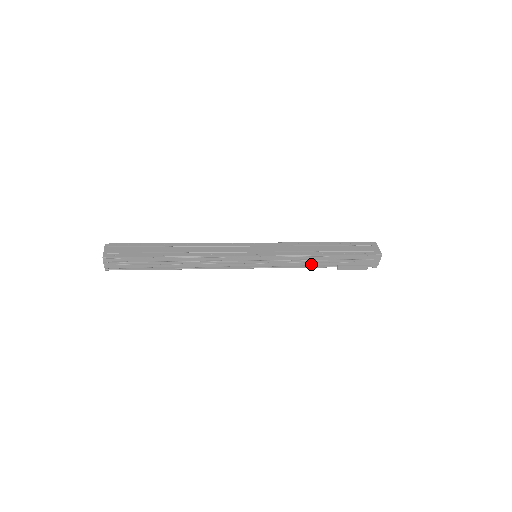
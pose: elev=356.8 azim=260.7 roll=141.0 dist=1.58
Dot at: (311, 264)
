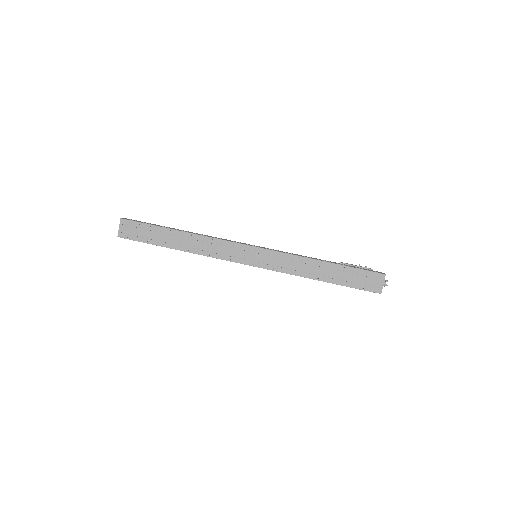
Dot at: occluded
